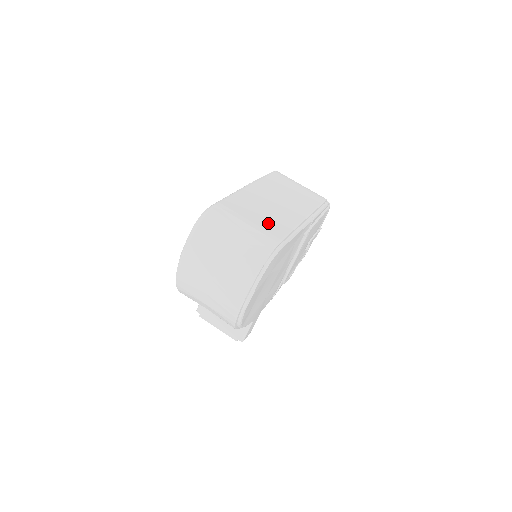
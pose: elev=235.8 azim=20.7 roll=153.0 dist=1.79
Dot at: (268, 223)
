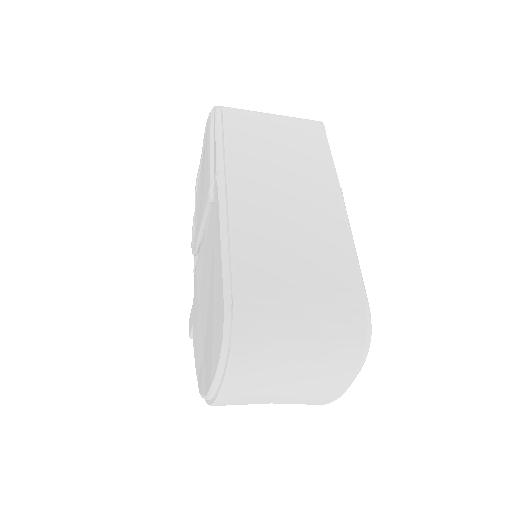
Dot at: (322, 269)
